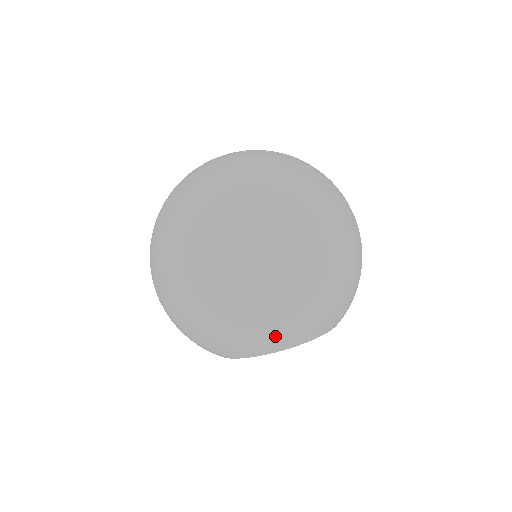
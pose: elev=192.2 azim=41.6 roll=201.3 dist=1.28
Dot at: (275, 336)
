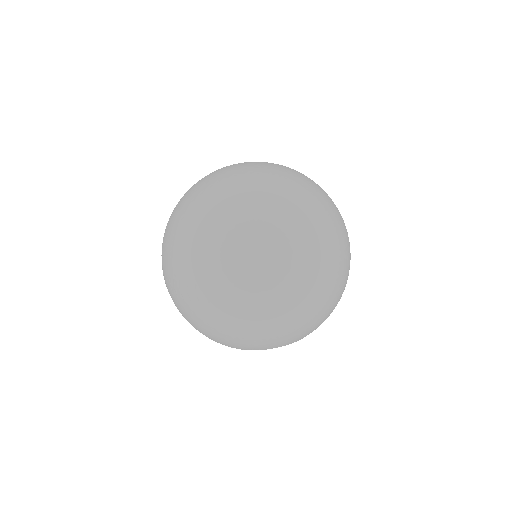
Dot at: (272, 342)
